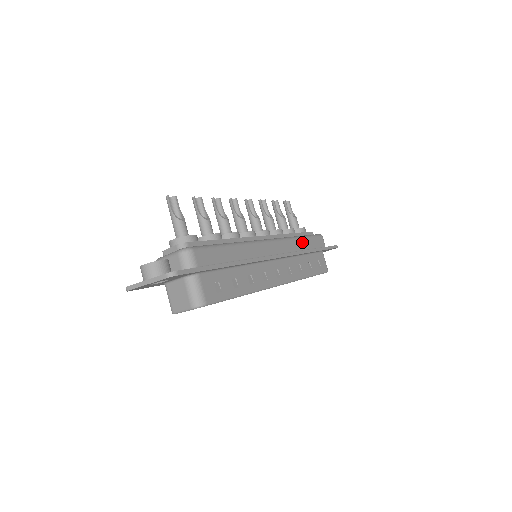
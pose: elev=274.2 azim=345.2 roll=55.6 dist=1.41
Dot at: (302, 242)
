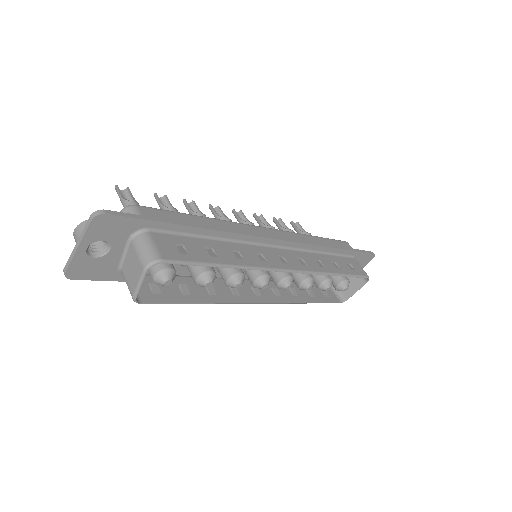
Dot at: (316, 240)
